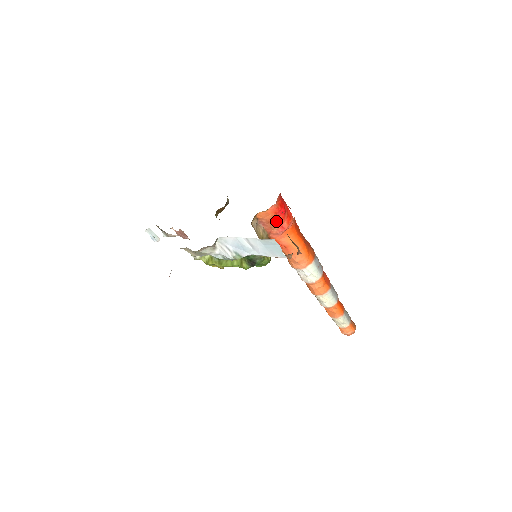
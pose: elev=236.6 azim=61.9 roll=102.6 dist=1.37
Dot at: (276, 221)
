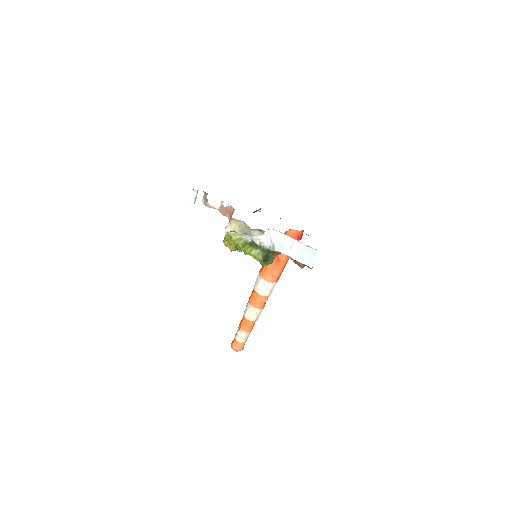
Dot at: occluded
